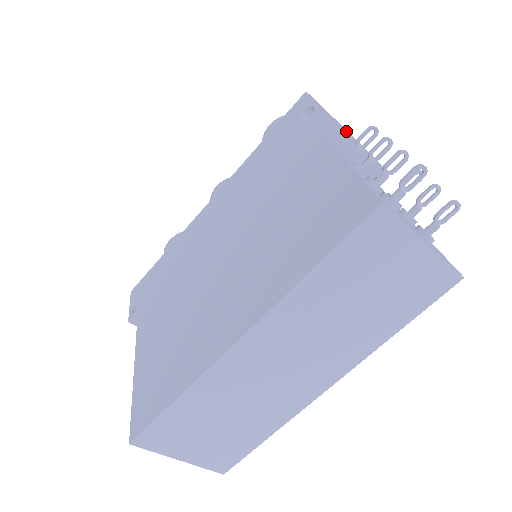
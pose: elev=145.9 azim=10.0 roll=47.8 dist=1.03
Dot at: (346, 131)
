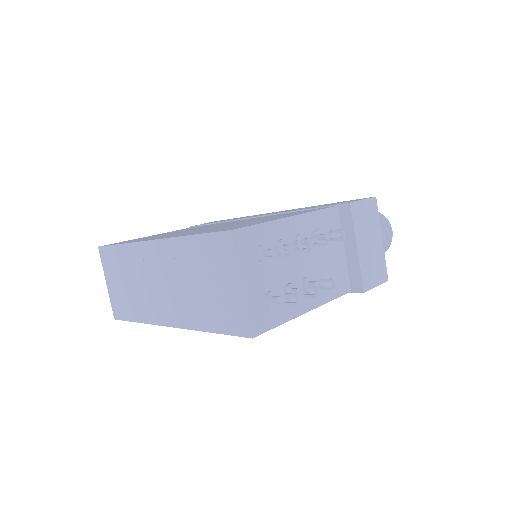
Dot at: (354, 233)
